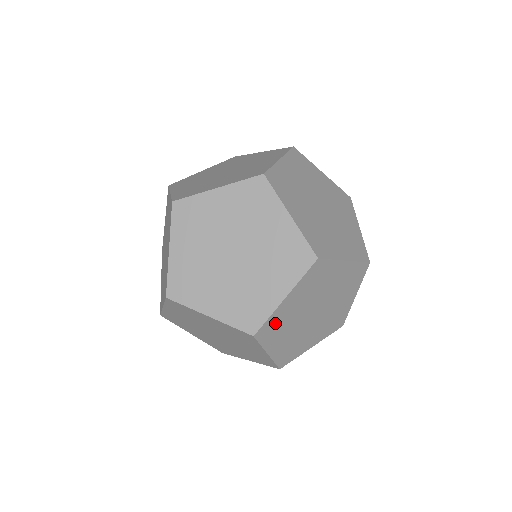
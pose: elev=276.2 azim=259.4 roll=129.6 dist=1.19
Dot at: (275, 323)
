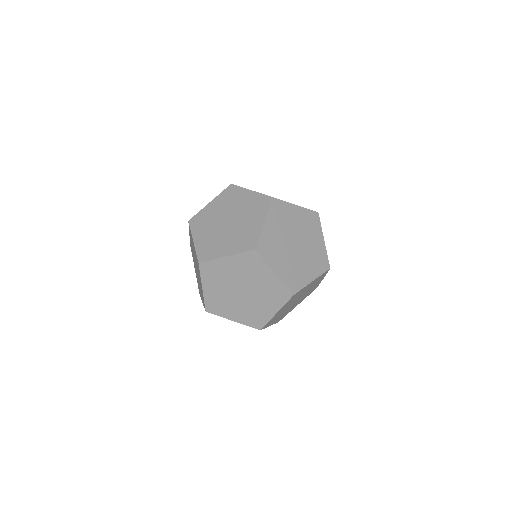
Dot at: (272, 320)
